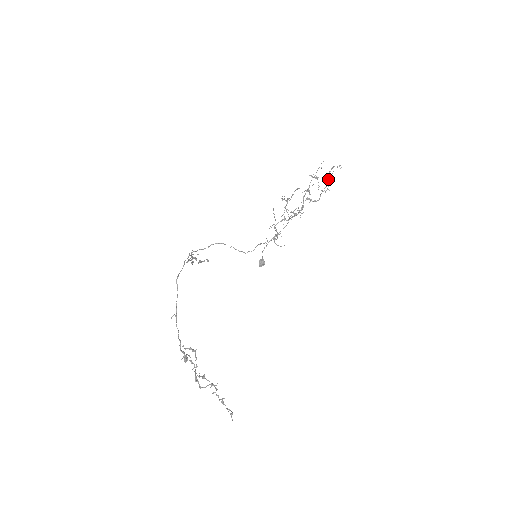
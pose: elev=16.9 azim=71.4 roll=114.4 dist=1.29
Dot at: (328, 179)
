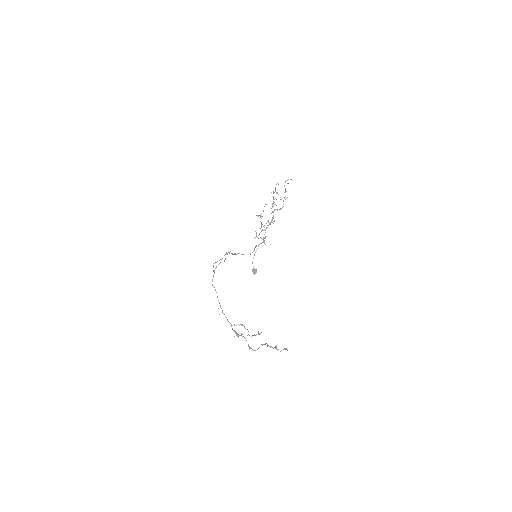
Dot at: (285, 191)
